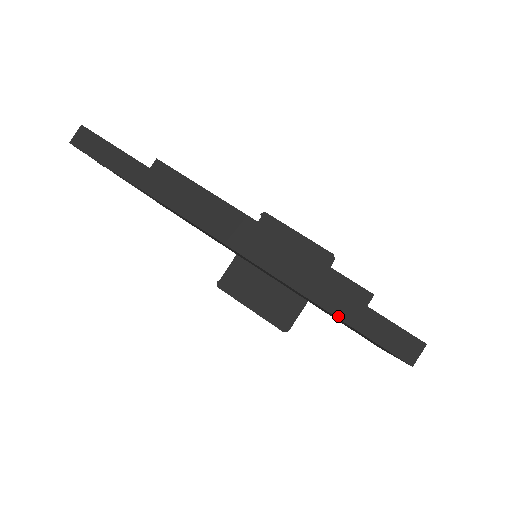
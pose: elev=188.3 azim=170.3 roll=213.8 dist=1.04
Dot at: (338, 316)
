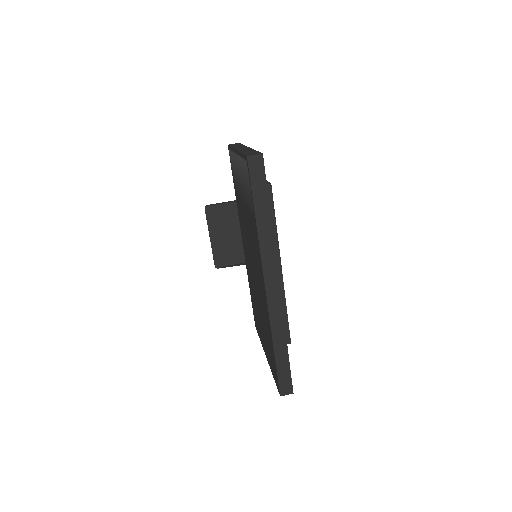
Dot at: (276, 358)
